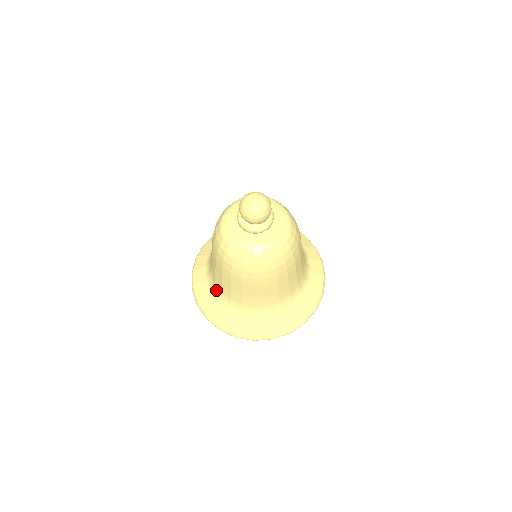
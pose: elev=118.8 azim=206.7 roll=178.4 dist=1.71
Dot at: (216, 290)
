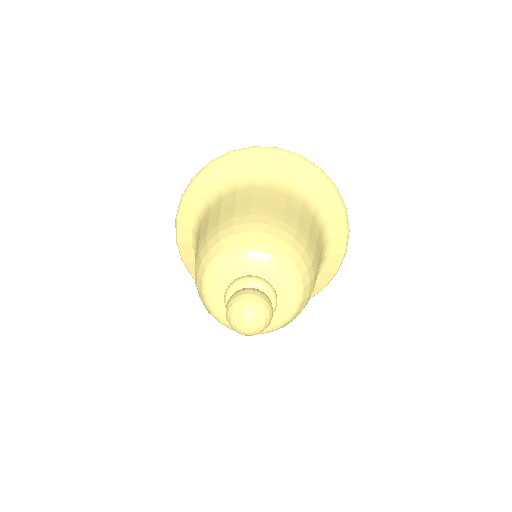
Dot at: occluded
